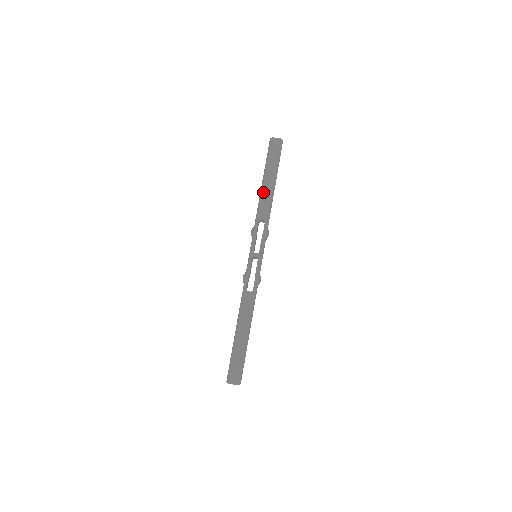
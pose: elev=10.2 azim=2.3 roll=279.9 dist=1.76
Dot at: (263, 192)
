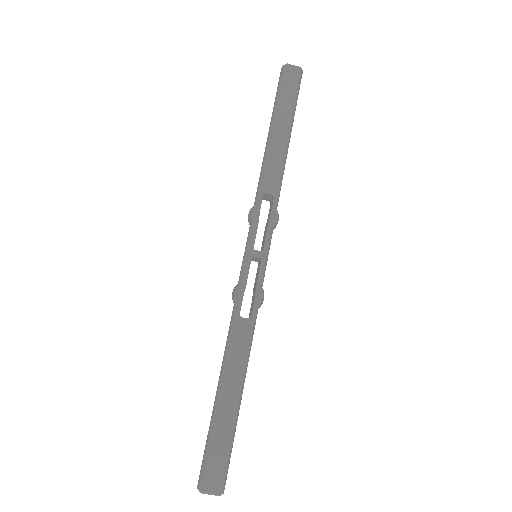
Dot at: (271, 148)
